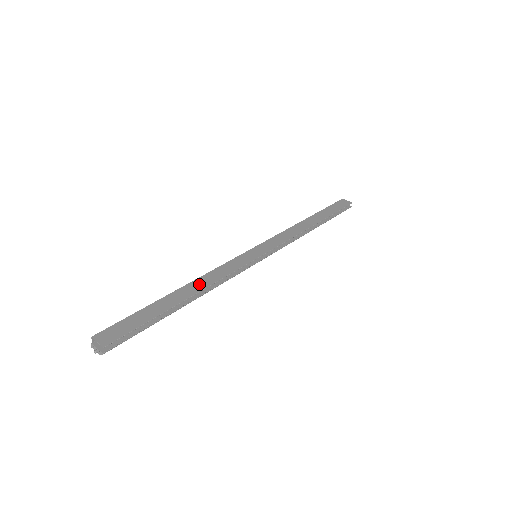
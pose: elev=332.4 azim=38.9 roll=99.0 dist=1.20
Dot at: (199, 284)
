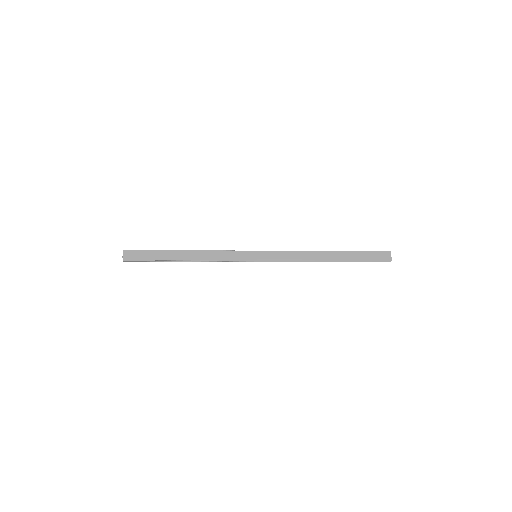
Dot at: (196, 255)
